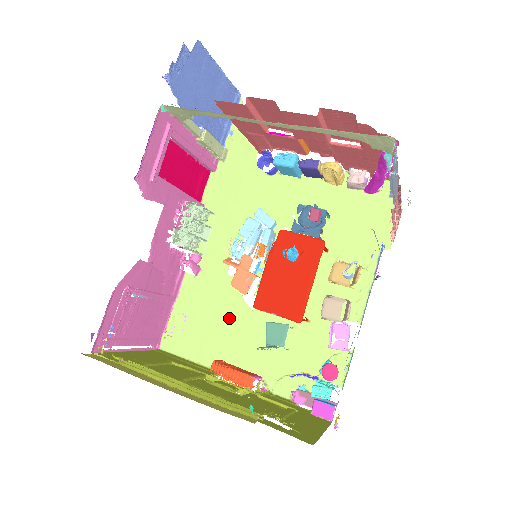
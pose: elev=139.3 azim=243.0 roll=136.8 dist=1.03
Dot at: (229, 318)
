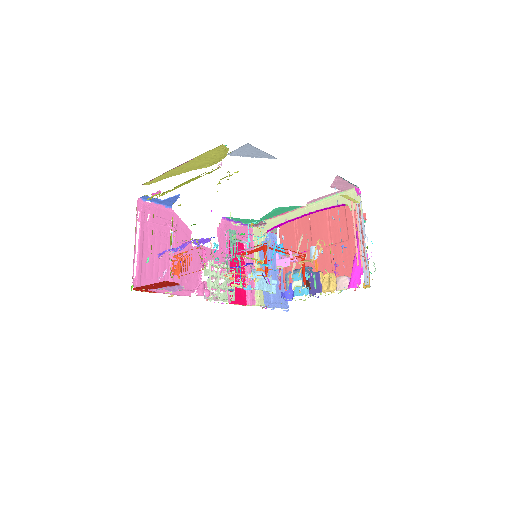
Dot at: occluded
